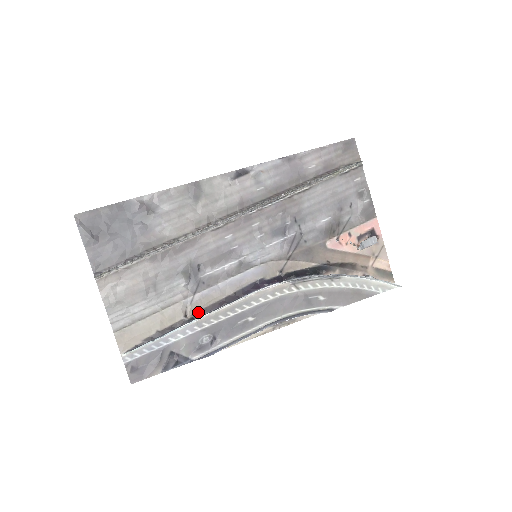
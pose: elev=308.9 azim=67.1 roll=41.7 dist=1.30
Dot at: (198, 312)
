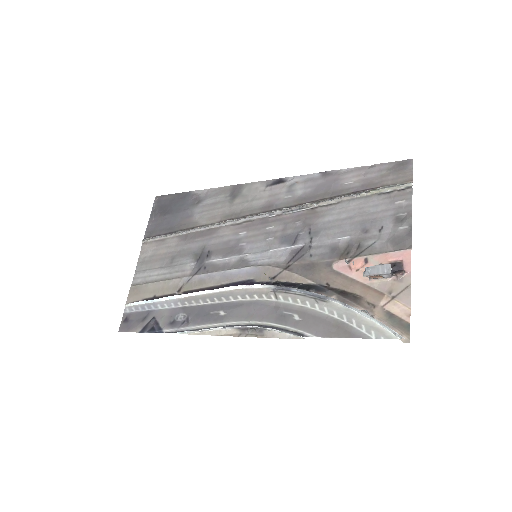
Dot at: (188, 291)
